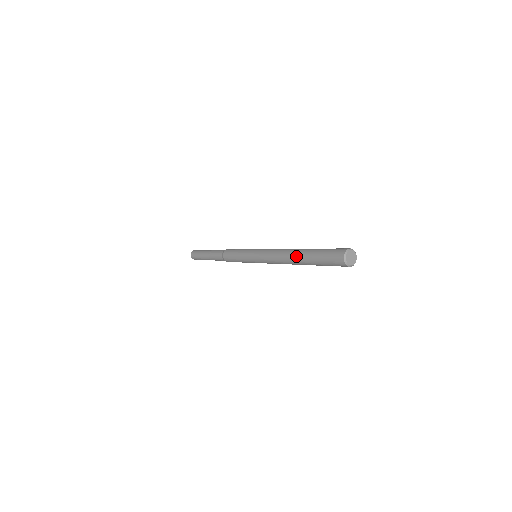
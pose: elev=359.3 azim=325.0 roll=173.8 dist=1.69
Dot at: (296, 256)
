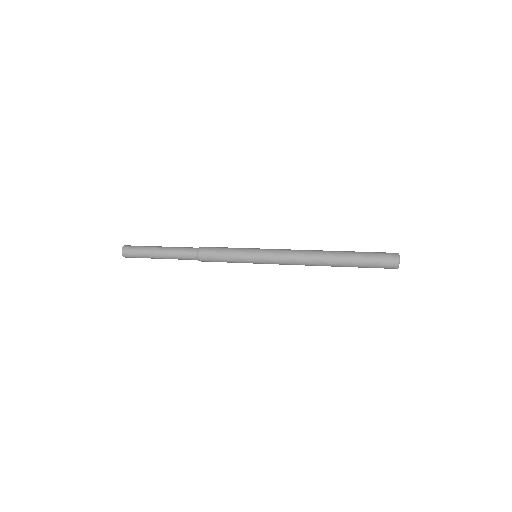
Dot at: (333, 260)
